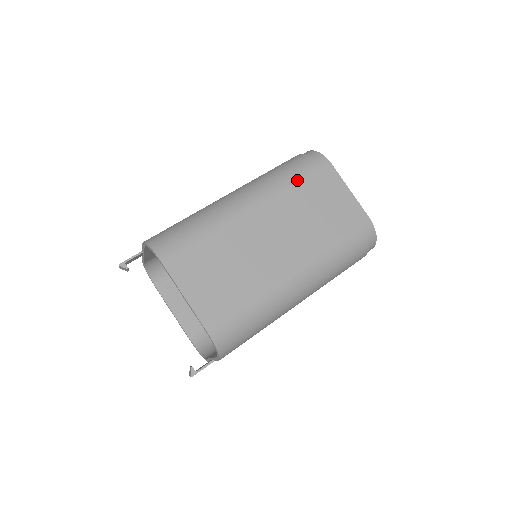
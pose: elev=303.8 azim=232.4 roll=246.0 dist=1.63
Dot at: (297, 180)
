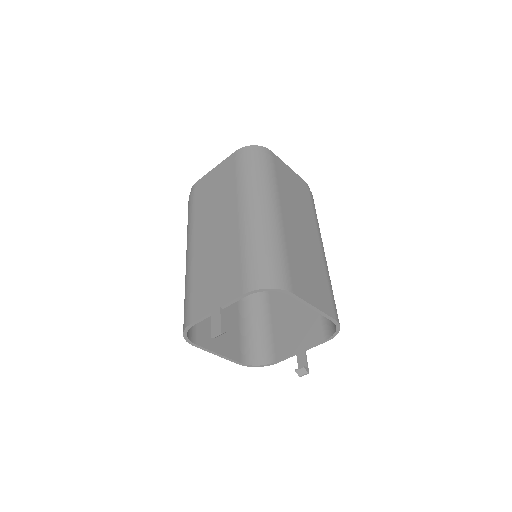
Dot at: (274, 174)
